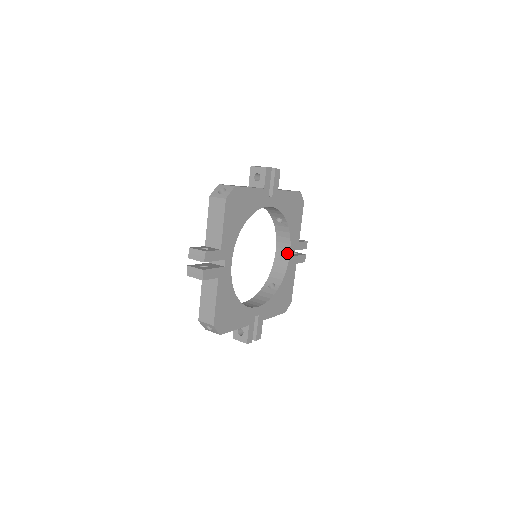
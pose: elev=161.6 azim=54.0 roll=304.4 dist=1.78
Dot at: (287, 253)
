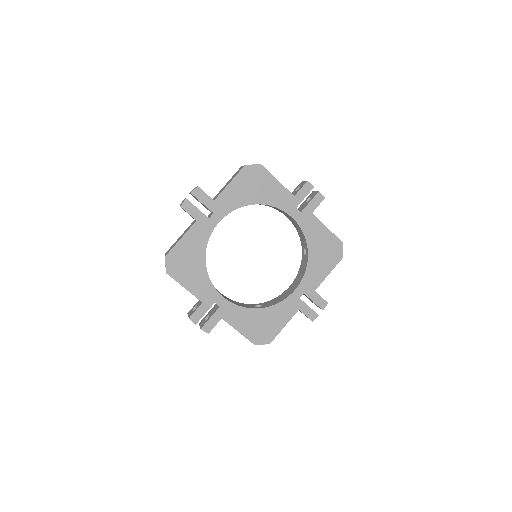
Dot at: (294, 289)
